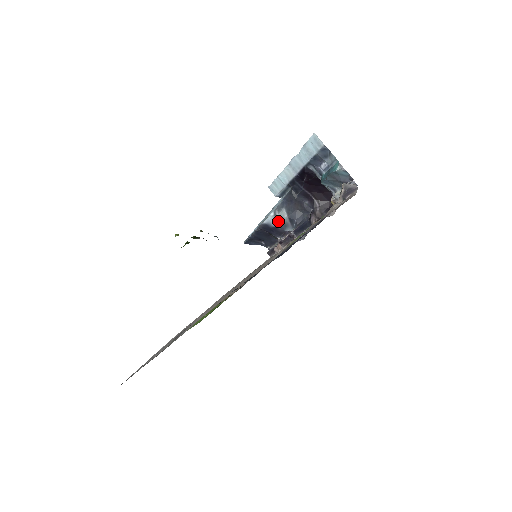
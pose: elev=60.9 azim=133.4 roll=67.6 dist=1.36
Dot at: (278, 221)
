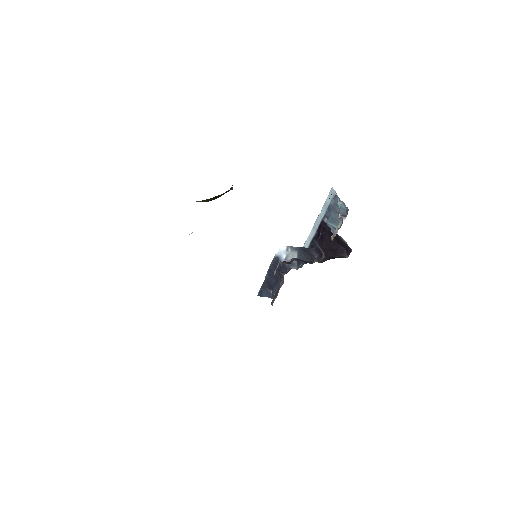
Dot at: (288, 258)
